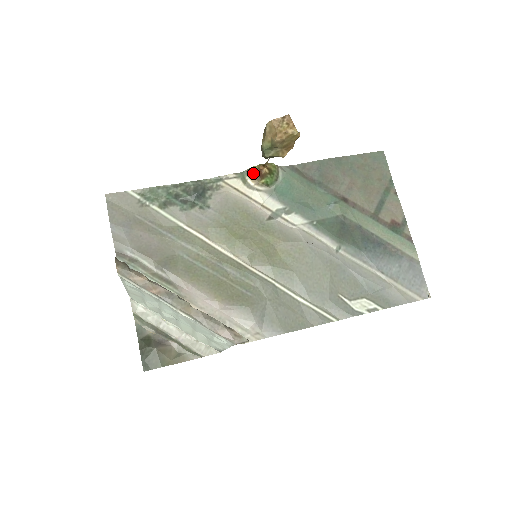
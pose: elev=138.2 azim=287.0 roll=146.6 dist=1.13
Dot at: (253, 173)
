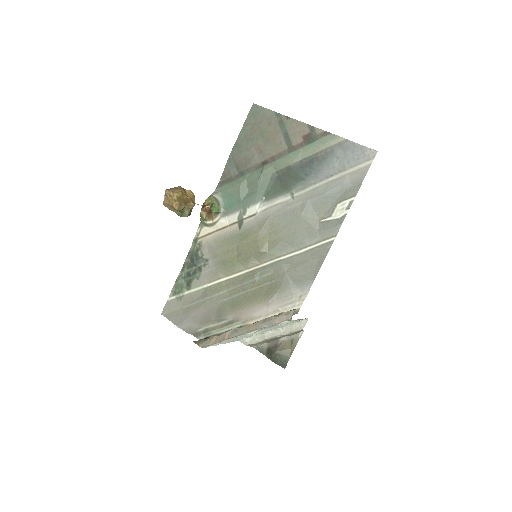
Dot at: (205, 216)
